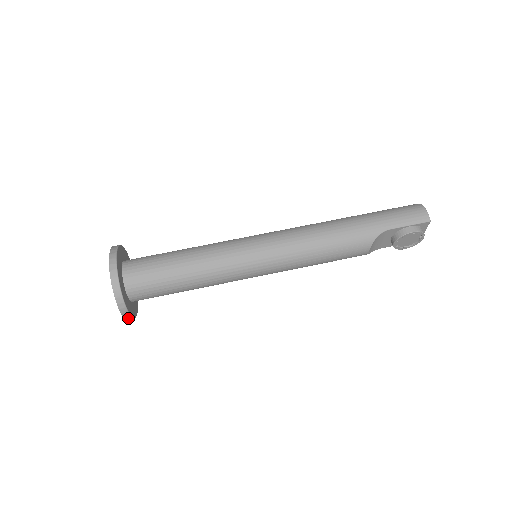
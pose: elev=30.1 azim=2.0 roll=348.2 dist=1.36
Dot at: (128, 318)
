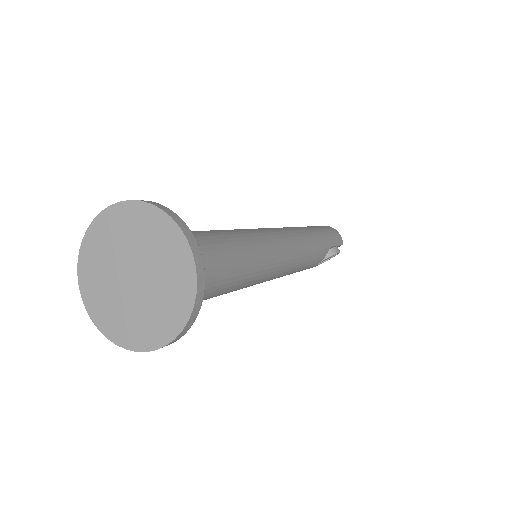
Dot at: (157, 348)
